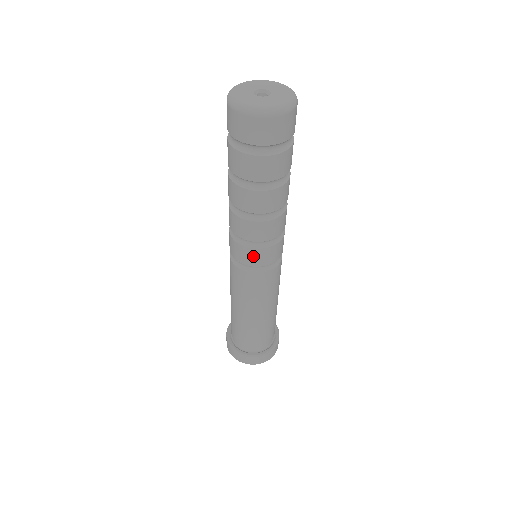
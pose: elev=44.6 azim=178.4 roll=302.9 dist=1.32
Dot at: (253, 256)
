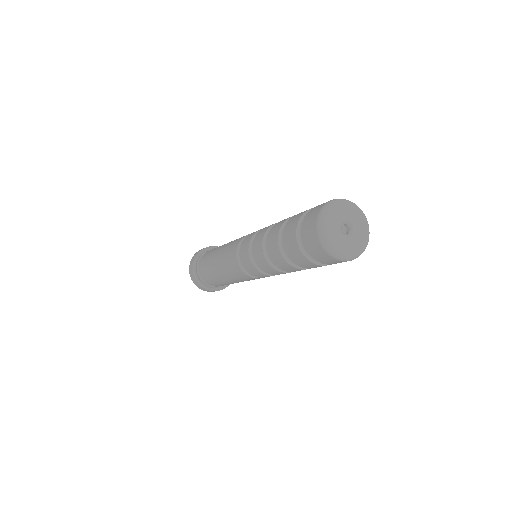
Dot at: occluded
